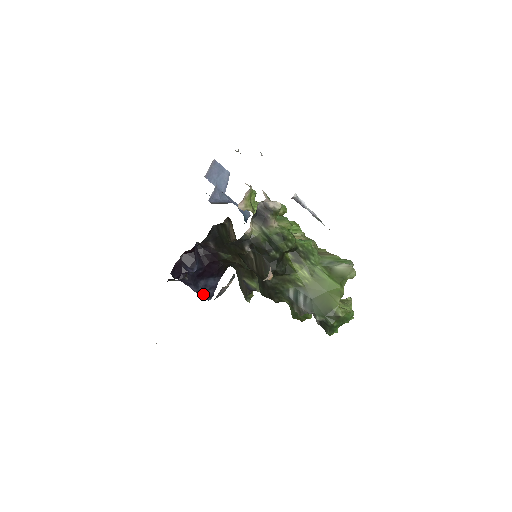
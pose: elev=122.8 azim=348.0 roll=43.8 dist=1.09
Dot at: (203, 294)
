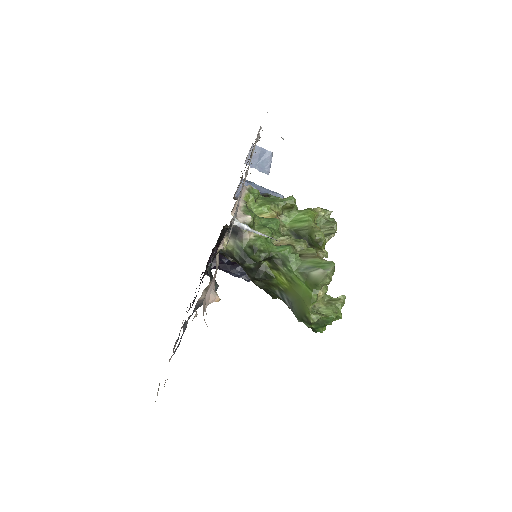
Dot at: (242, 278)
